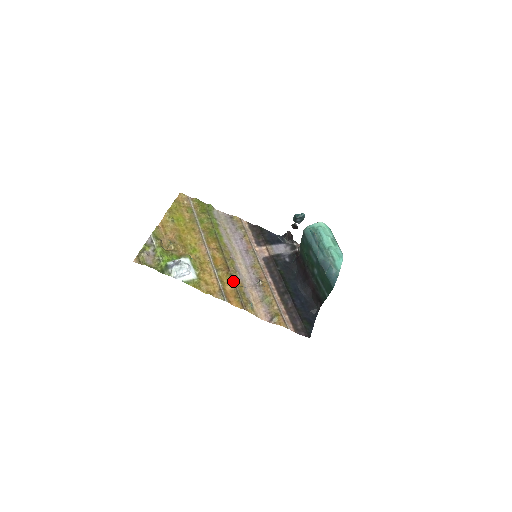
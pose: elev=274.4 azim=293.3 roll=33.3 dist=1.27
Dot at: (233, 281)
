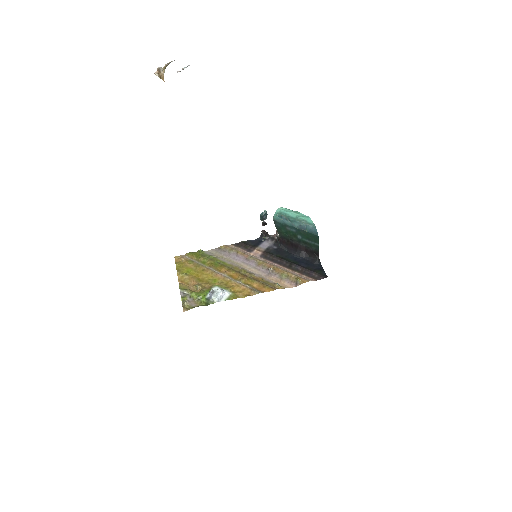
Dot at: (255, 280)
